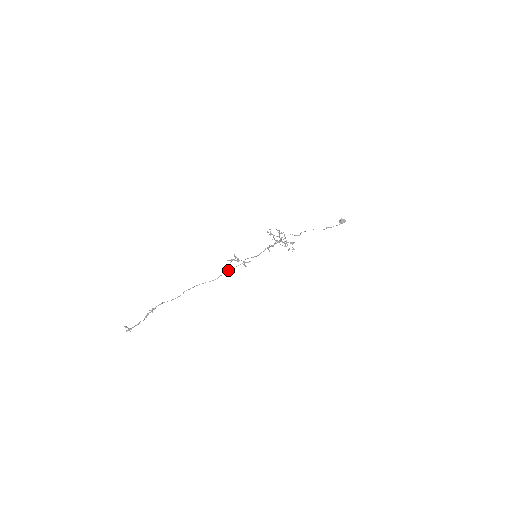
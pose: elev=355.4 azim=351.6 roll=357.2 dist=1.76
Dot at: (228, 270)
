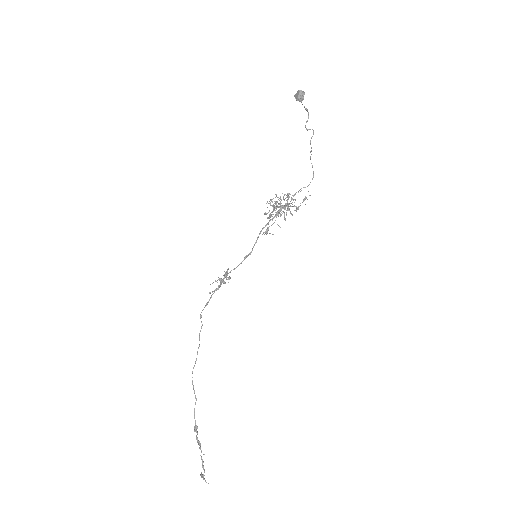
Dot at: (207, 302)
